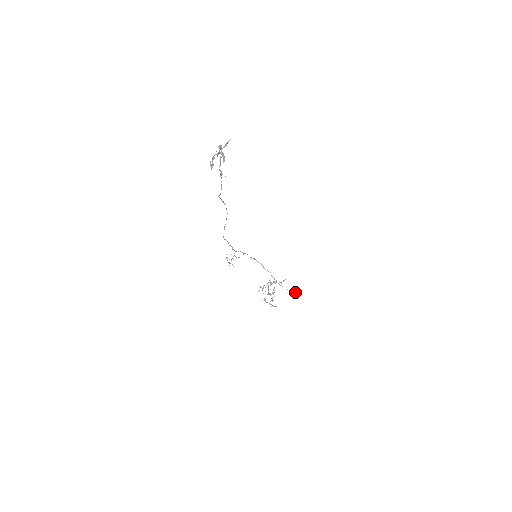
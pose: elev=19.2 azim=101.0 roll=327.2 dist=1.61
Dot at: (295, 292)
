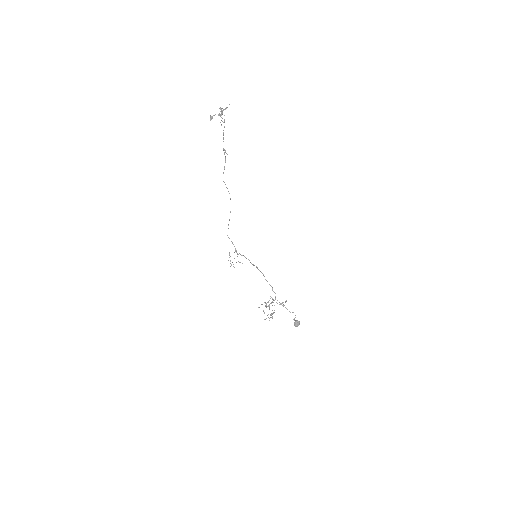
Dot at: (299, 323)
